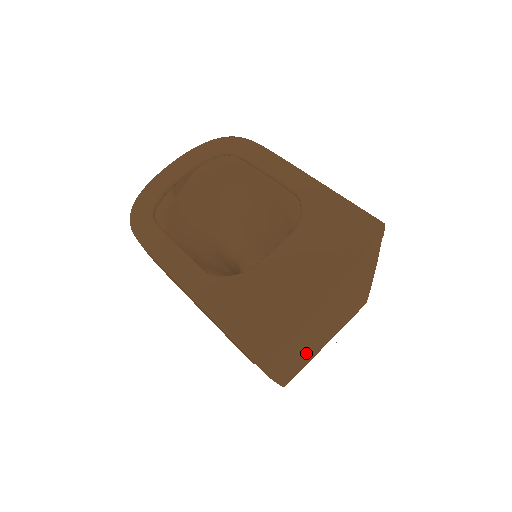
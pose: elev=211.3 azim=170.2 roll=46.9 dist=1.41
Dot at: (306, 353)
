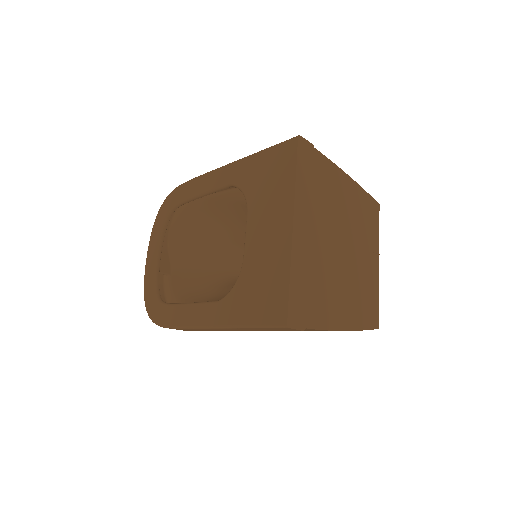
Dot at: (363, 286)
